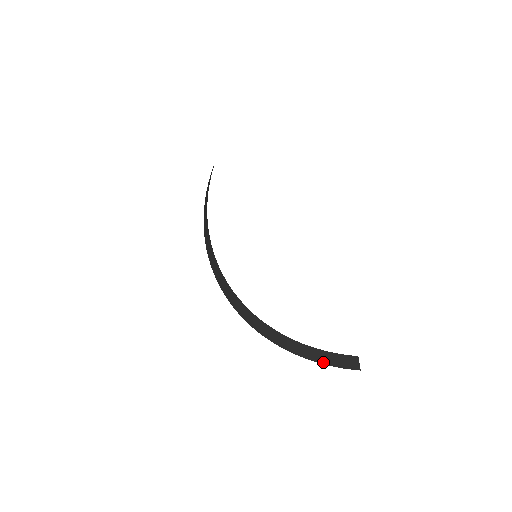
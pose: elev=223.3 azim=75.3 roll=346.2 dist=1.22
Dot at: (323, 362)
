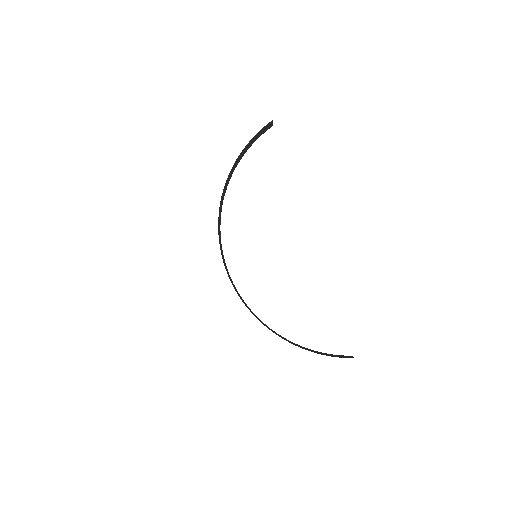
Dot at: (321, 354)
